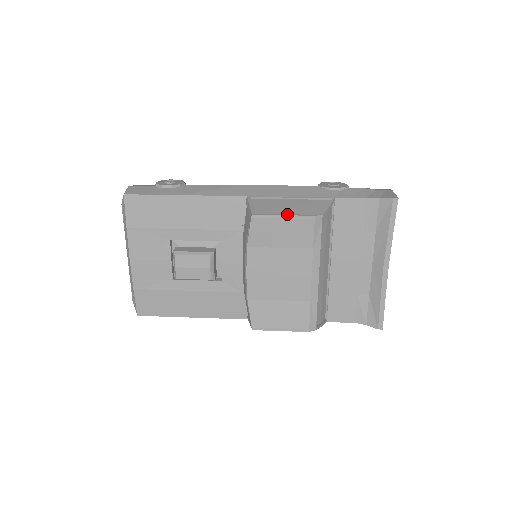
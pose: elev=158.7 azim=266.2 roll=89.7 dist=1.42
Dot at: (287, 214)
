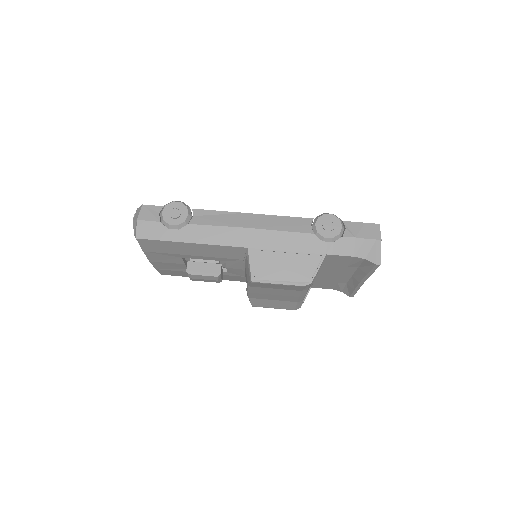
Dot at: (281, 282)
